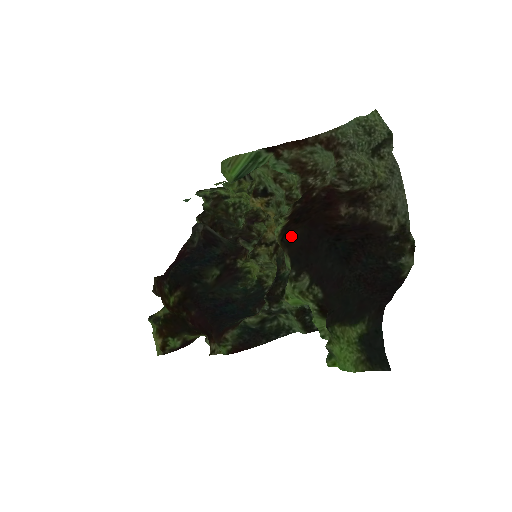
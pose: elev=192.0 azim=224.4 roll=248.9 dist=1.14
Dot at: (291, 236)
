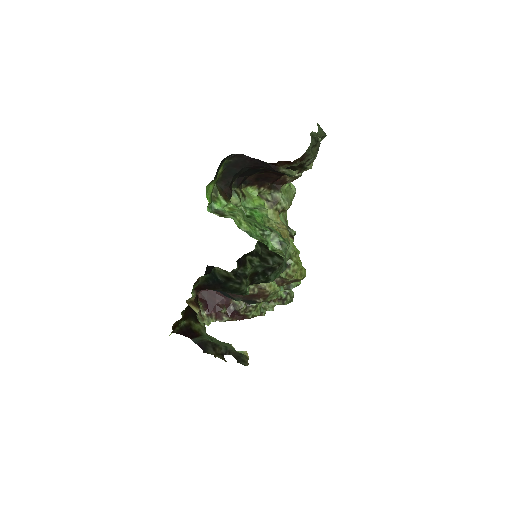
Dot at: occluded
